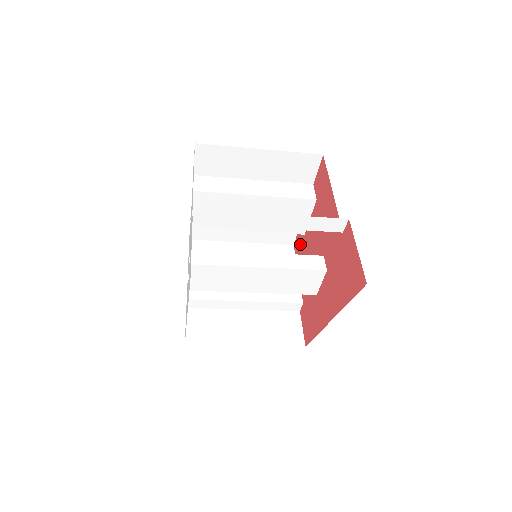
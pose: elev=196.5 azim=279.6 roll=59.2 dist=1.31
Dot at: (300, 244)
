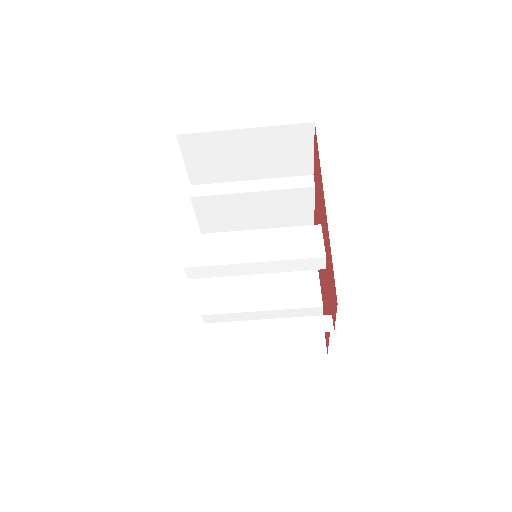
Dot at: occluded
